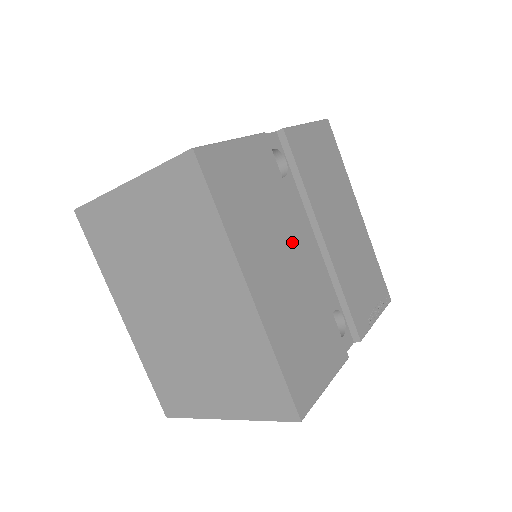
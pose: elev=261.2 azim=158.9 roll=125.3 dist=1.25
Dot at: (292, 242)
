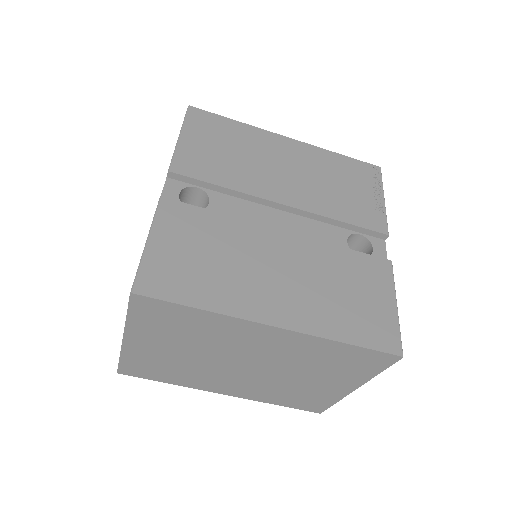
Dot at: (265, 245)
